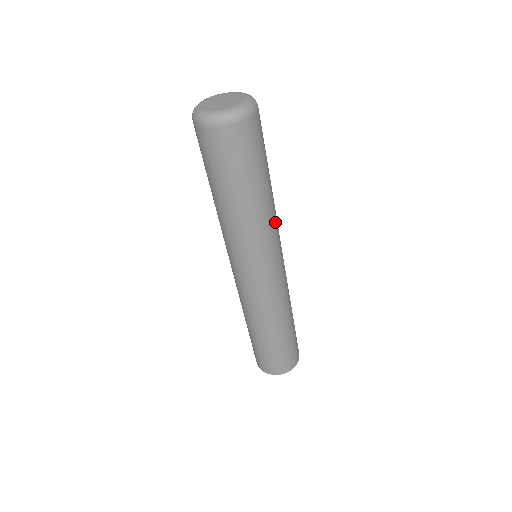
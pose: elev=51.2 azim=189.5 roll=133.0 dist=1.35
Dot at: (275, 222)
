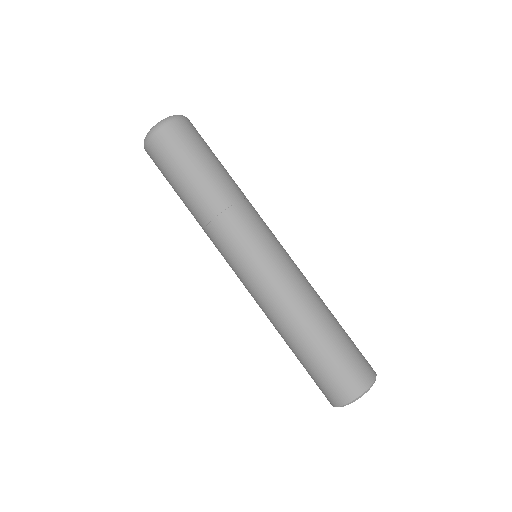
Dot at: (251, 205)
